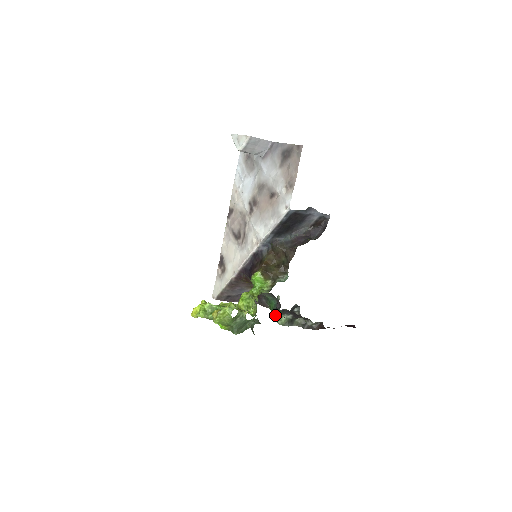
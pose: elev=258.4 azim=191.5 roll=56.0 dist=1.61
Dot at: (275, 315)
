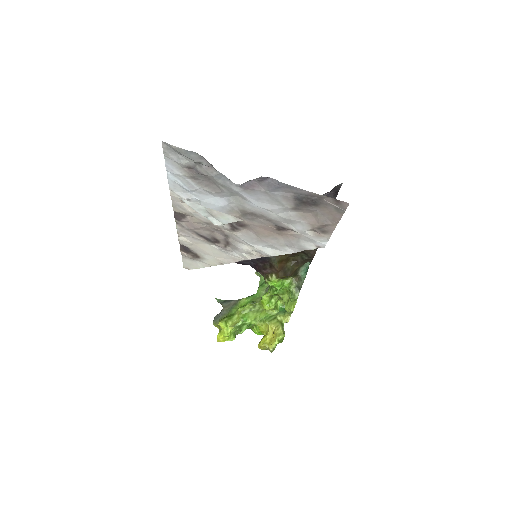
Dot at: occluded
